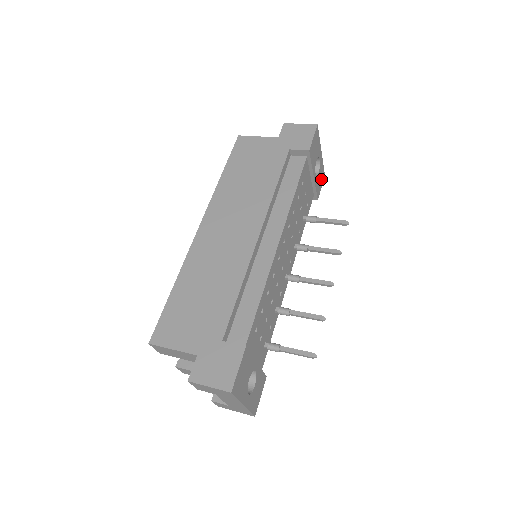
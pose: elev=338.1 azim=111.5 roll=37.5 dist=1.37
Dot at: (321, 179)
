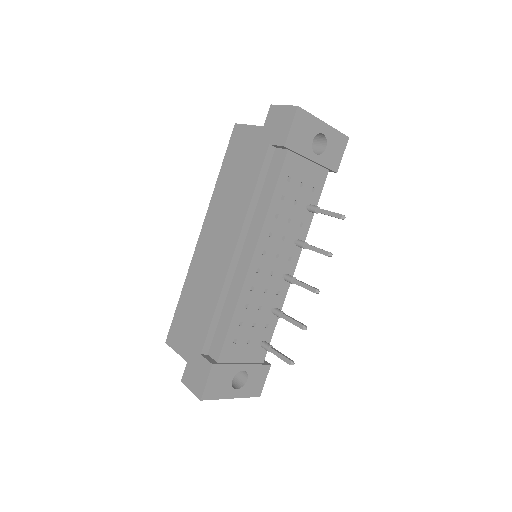
Dot at: (339, 147)
